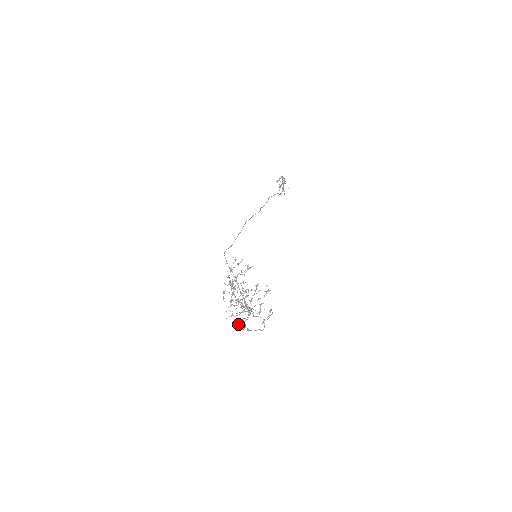
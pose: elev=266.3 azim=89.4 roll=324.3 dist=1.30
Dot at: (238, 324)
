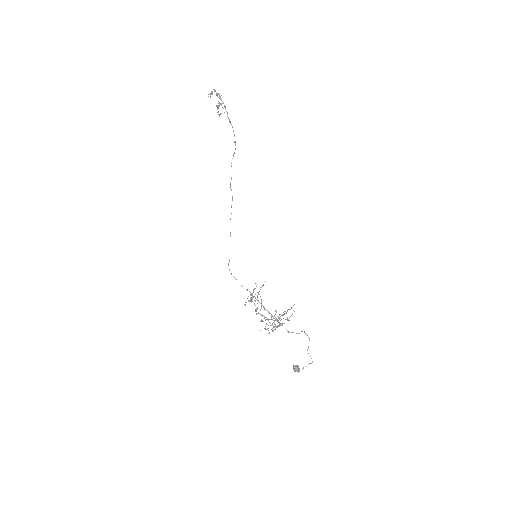
Dot at: (295, 371)
